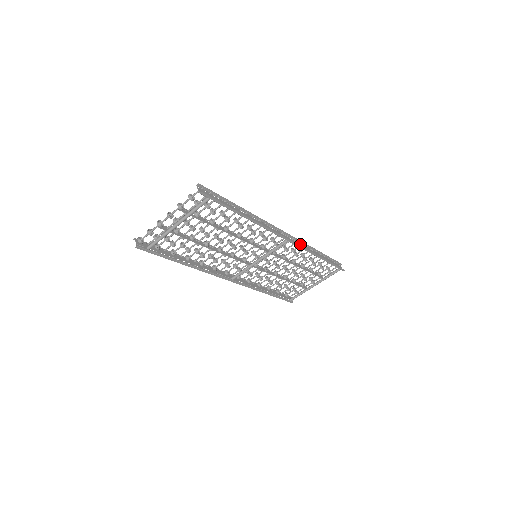
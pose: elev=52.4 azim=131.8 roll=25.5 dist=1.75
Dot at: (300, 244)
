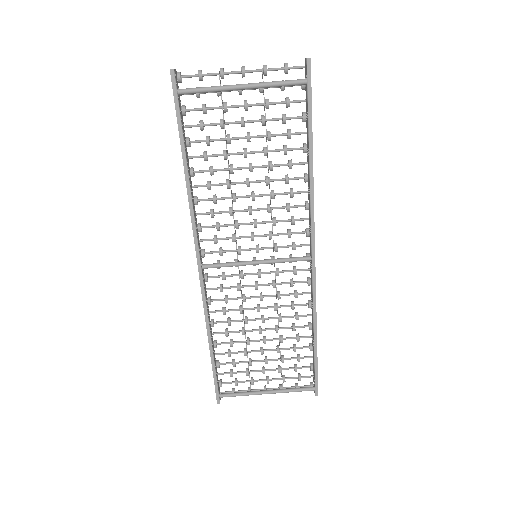
Dot at: (311, 288)
